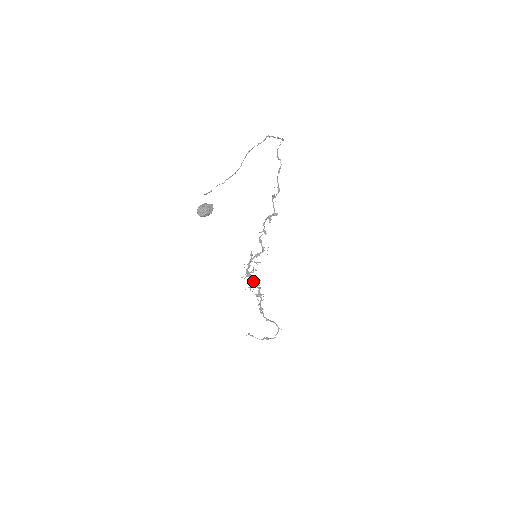
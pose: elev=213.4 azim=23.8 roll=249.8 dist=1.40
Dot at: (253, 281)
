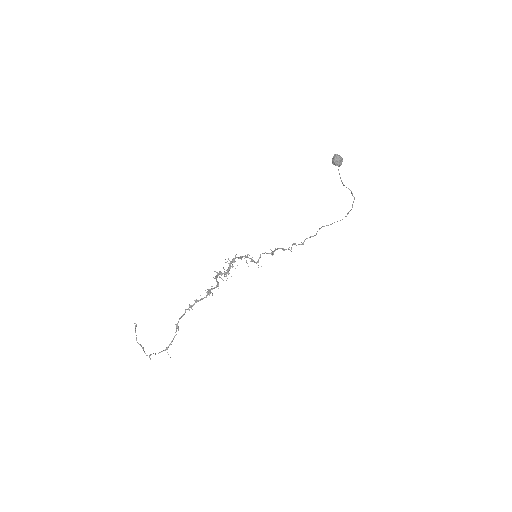
Dot at: occluded
